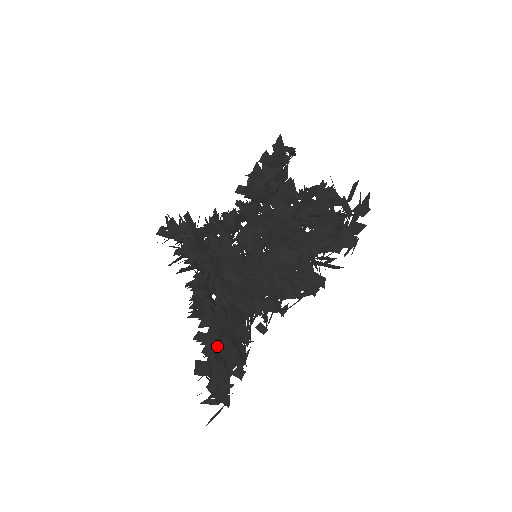
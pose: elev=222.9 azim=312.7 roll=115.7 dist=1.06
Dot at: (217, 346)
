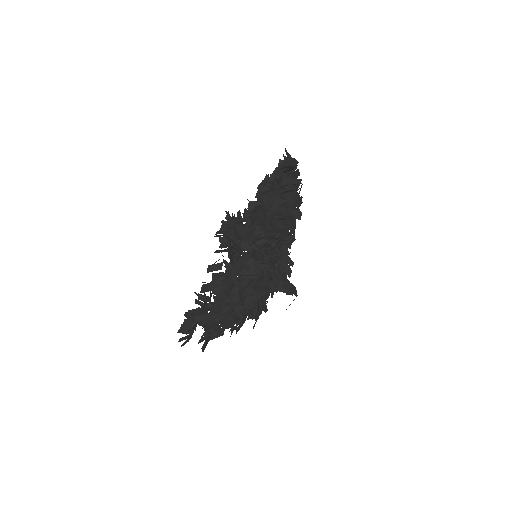
Dot at: (264, 259)
